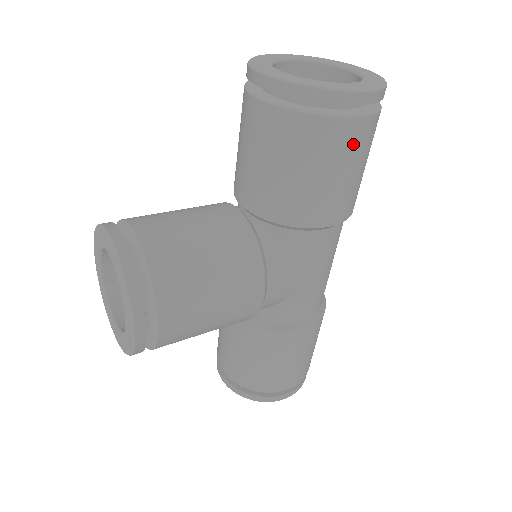
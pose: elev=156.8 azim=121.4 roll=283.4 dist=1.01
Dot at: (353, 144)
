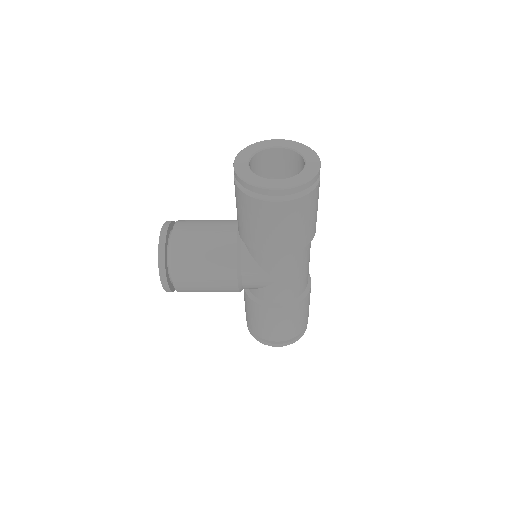
Dot at: (279, 215)
